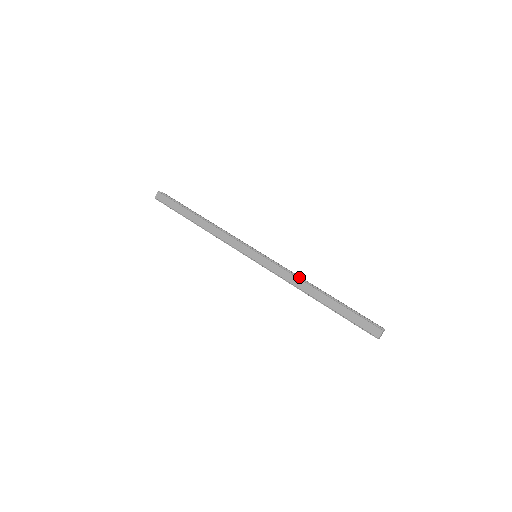
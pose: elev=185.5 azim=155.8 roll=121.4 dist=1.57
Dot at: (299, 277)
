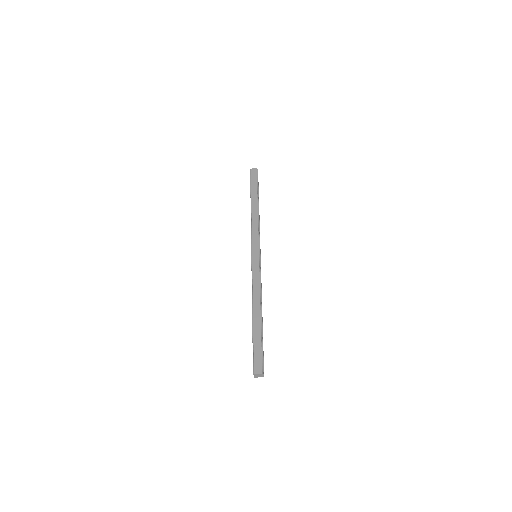
Dot at: occluded
